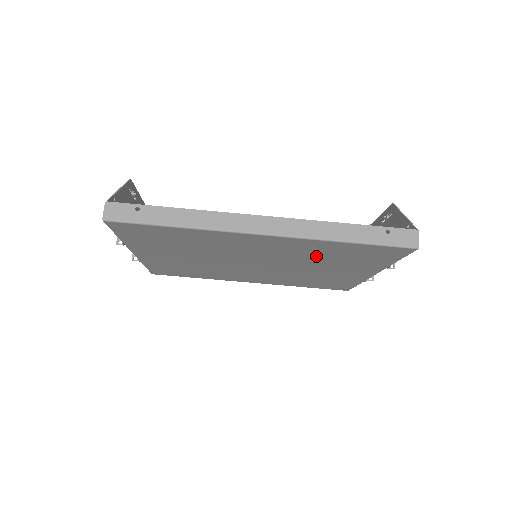
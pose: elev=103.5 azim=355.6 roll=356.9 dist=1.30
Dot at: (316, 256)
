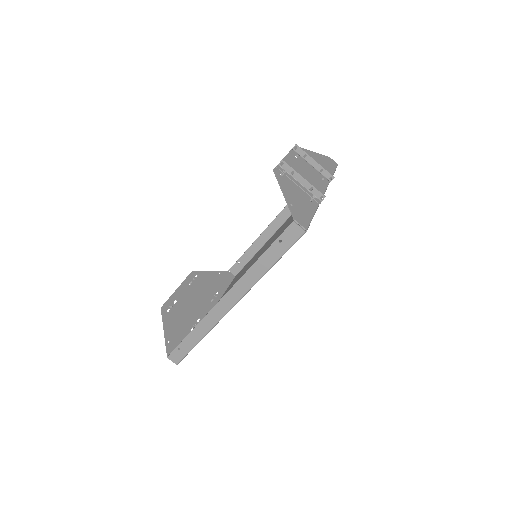
Dot at: occluded
